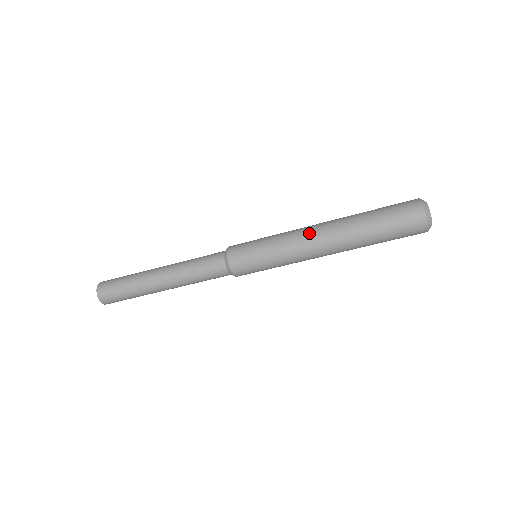
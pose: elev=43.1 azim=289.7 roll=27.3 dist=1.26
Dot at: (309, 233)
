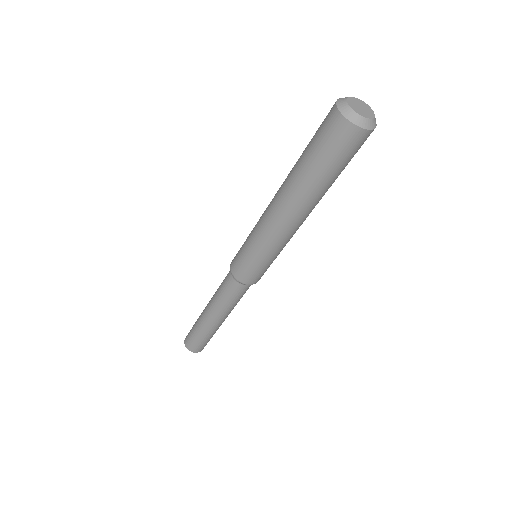
Dot at: (268, 209)
